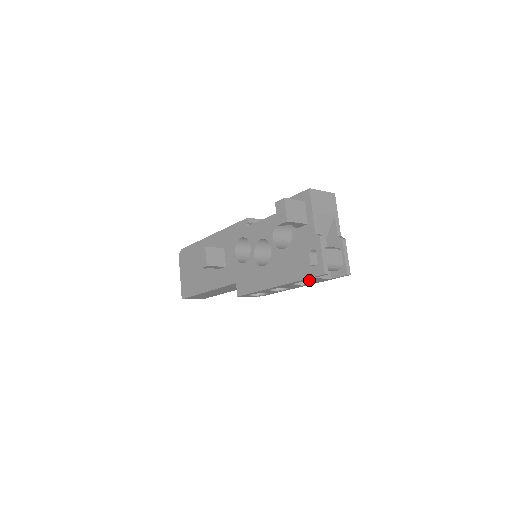
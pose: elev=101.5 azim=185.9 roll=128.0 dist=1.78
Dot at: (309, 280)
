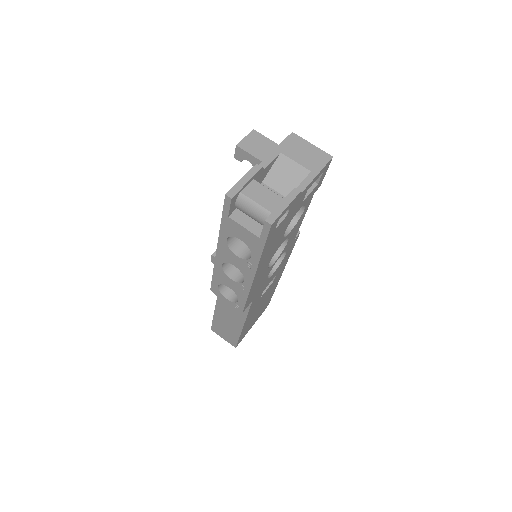
Dot at: (234, 231)
